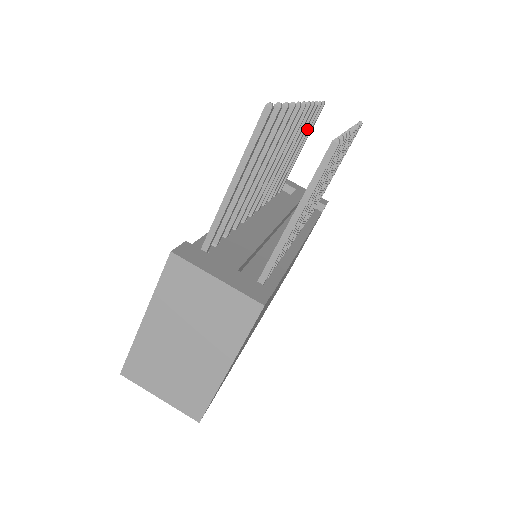
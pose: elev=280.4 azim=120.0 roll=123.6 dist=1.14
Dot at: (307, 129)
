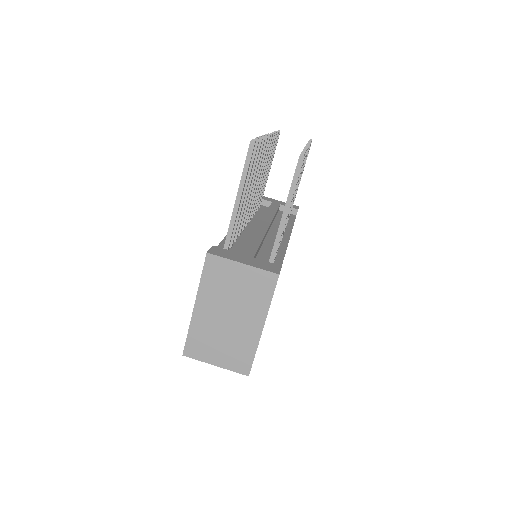
Dot at: (272, 153)
